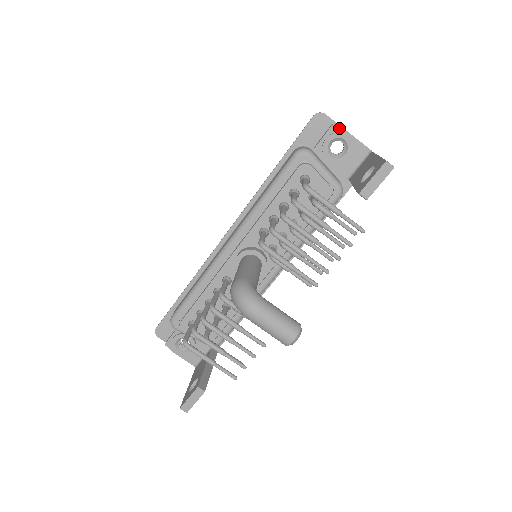
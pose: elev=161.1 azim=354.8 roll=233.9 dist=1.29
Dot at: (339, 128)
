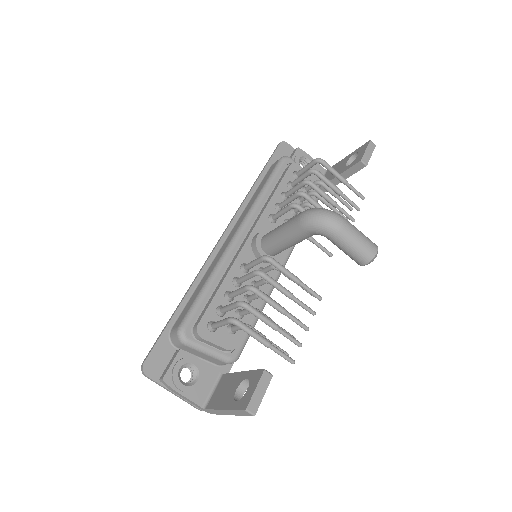
Dot at: (302, 151)
